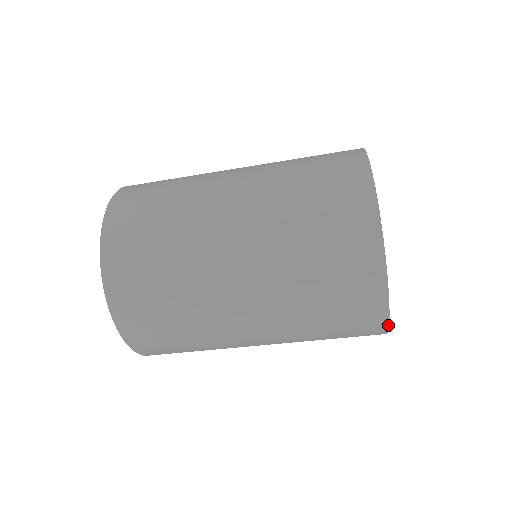
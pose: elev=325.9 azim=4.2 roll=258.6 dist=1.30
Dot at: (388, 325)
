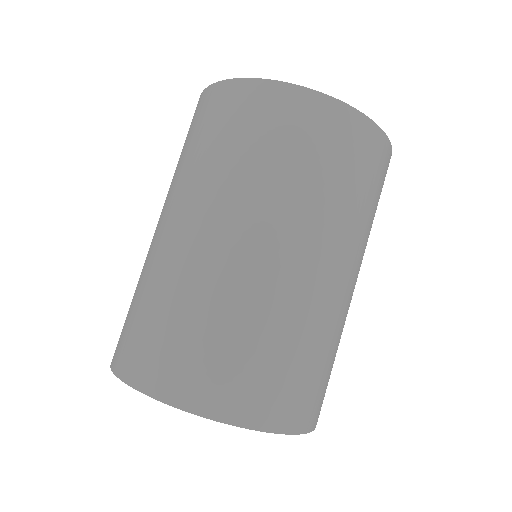
Dot at: (286, 84)
